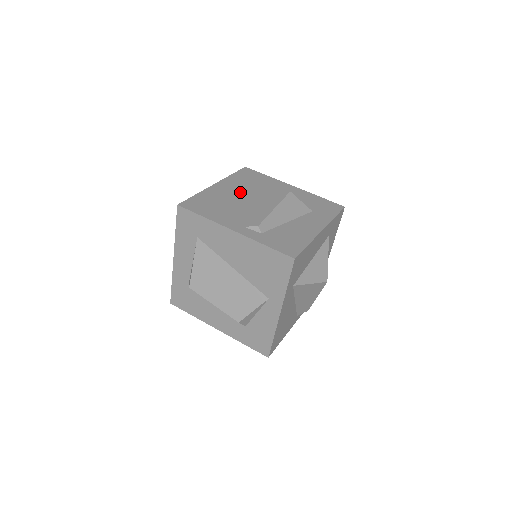
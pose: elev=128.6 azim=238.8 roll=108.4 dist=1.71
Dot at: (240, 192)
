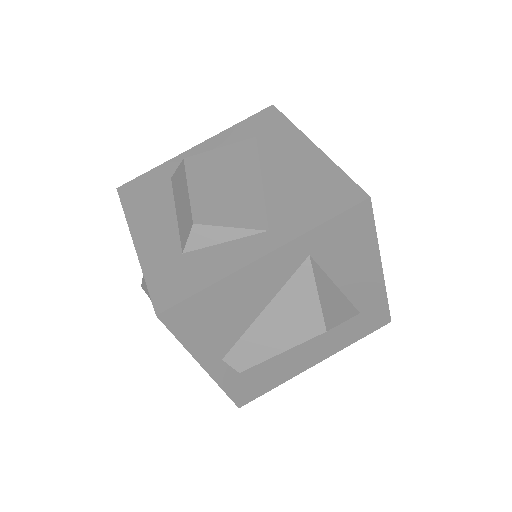
Dot at: occluded
